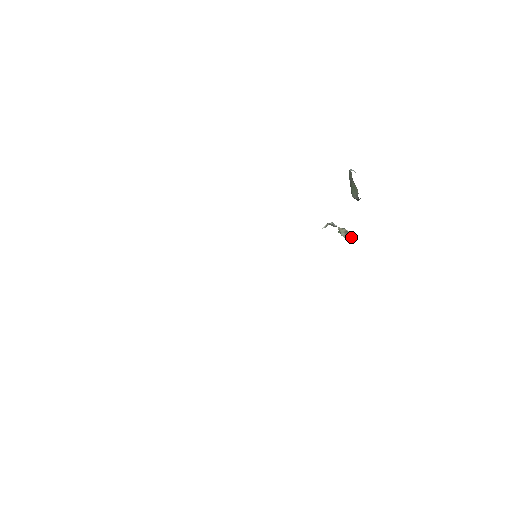
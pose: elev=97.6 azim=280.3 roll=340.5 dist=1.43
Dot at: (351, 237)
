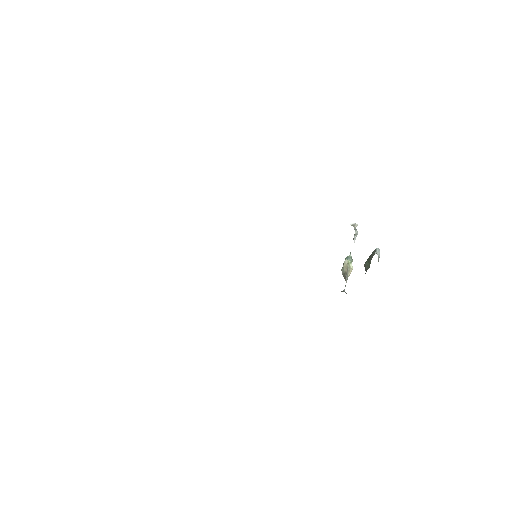
Dot at: (345, 280)
